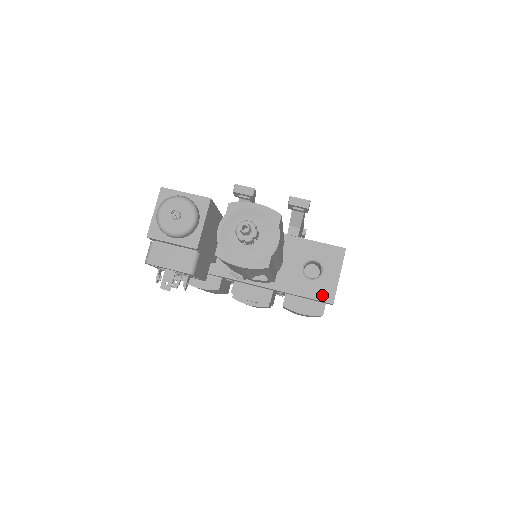
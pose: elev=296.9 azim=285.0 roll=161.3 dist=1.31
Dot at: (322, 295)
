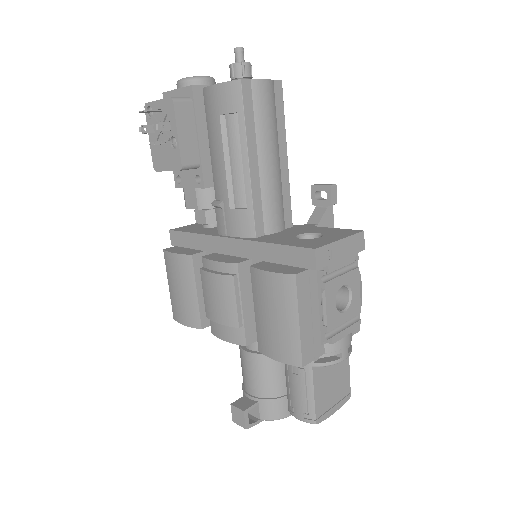
Dot at: (306, 245)
